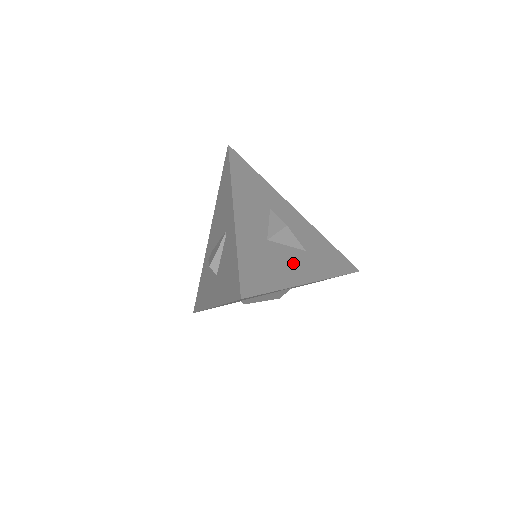
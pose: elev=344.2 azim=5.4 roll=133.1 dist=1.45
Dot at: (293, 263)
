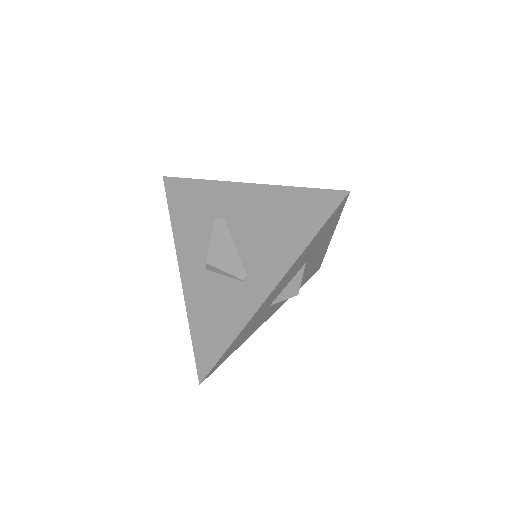
Dot at: occluded
